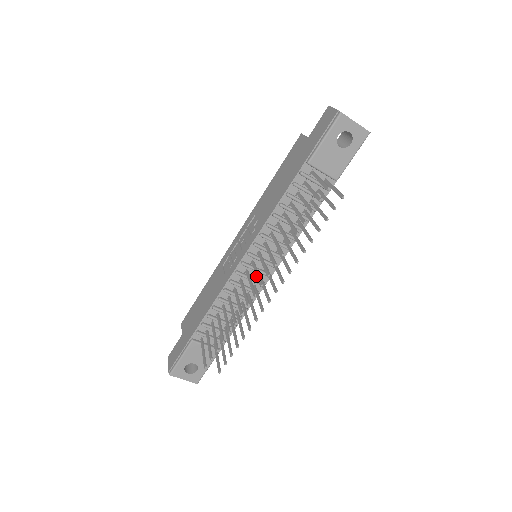
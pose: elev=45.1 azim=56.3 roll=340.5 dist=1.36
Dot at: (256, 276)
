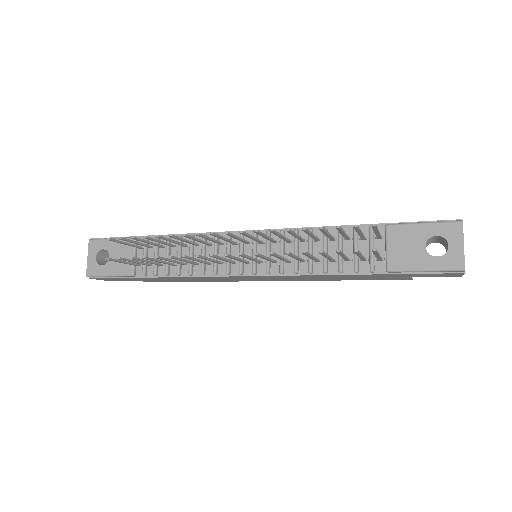
Dot at: occluded
